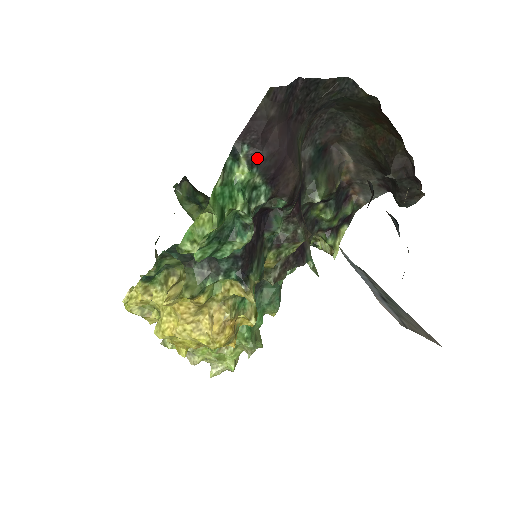
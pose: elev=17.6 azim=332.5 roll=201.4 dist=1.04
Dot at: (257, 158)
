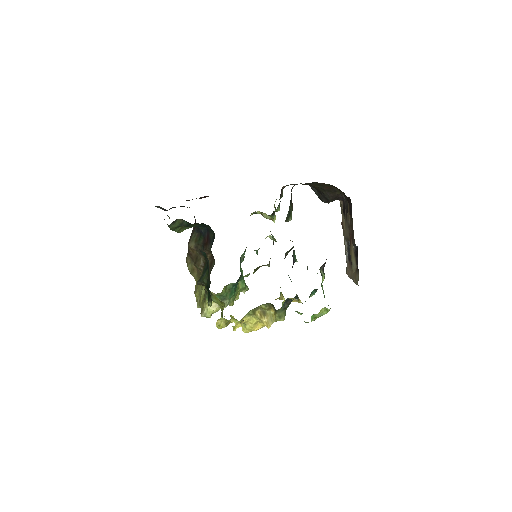
Dot at: (324, 266)
